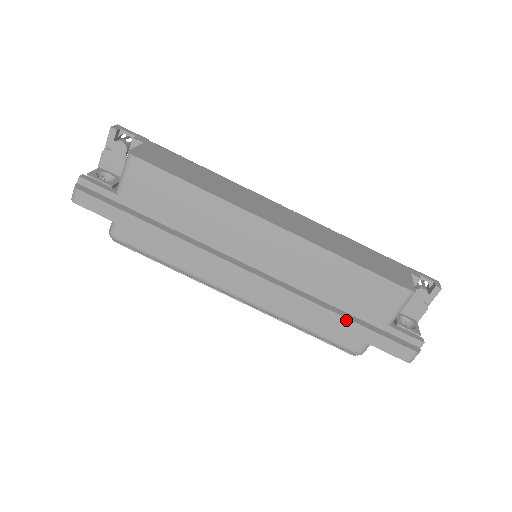
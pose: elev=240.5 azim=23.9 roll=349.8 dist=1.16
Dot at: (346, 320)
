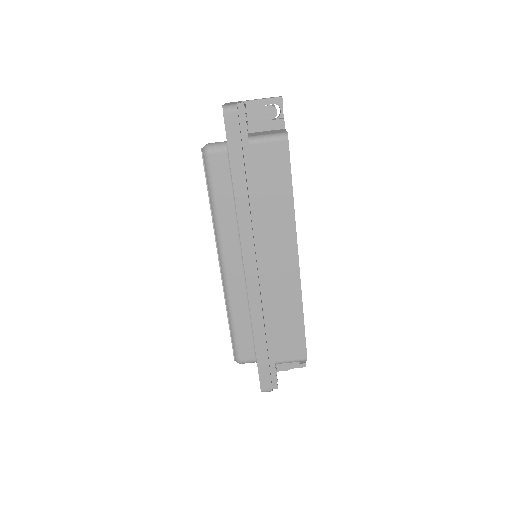
Dot at: (265, 342)
